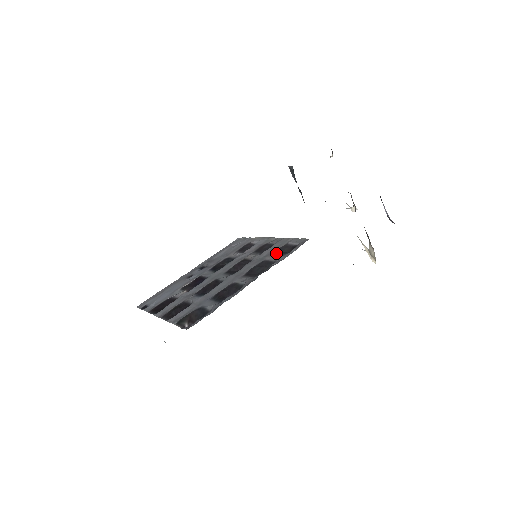
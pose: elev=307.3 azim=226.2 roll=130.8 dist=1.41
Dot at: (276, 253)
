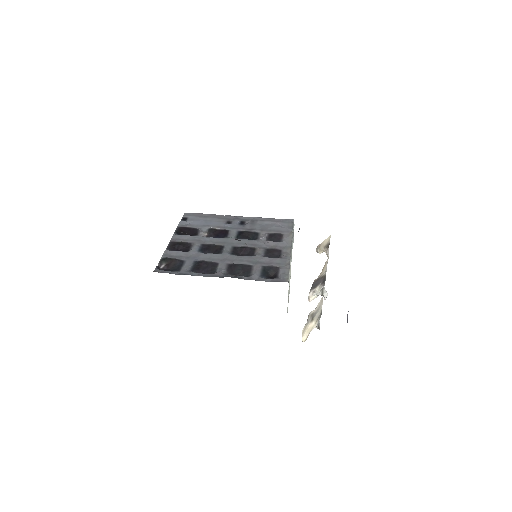
Dot at: (263, 268)
